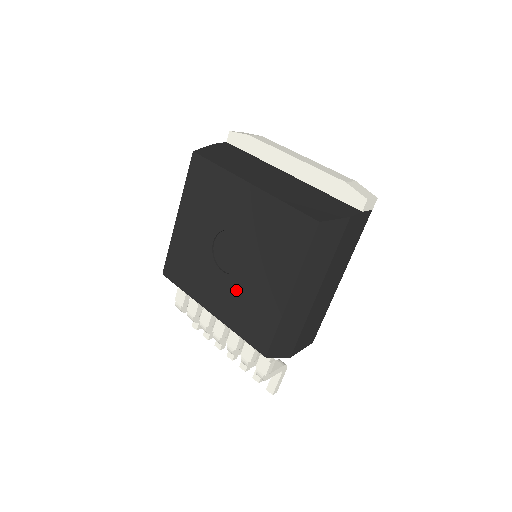
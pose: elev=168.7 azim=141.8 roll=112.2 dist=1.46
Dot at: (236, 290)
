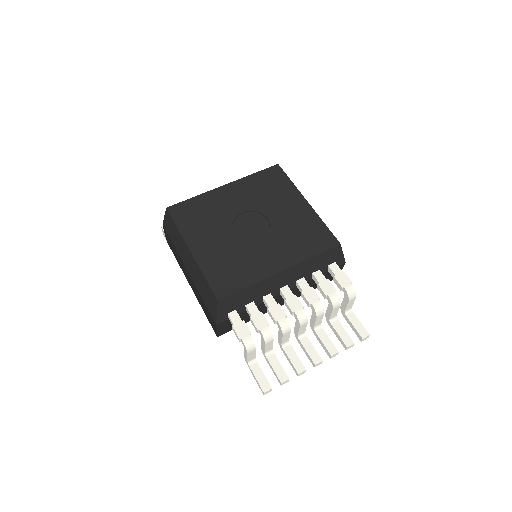
Dot at: (280, 236)
